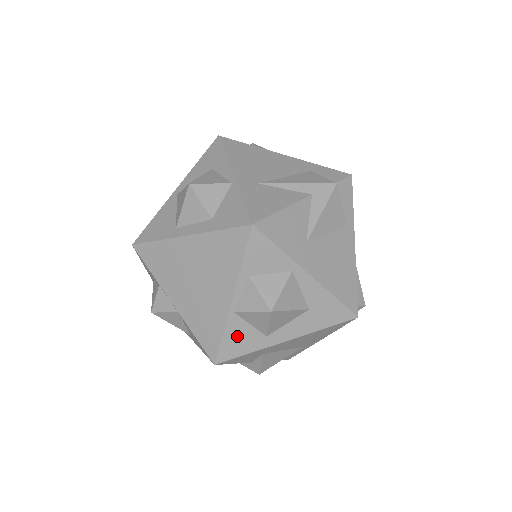
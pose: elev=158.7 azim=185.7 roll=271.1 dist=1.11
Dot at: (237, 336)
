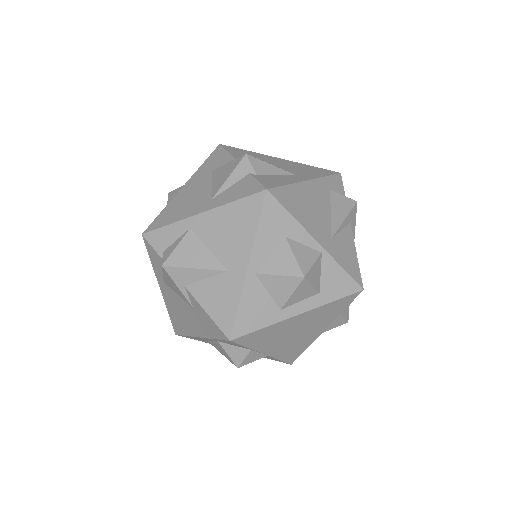
Dot at: occluded
